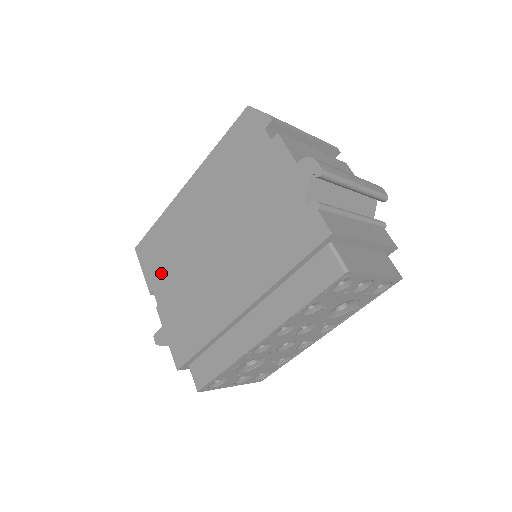
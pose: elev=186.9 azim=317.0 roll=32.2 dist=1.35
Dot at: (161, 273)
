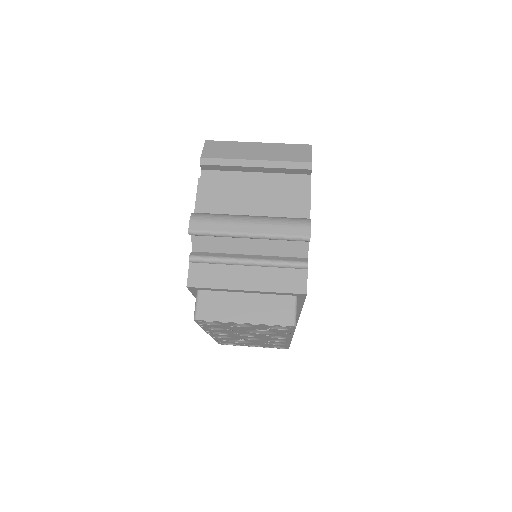
Dot at: occluded
